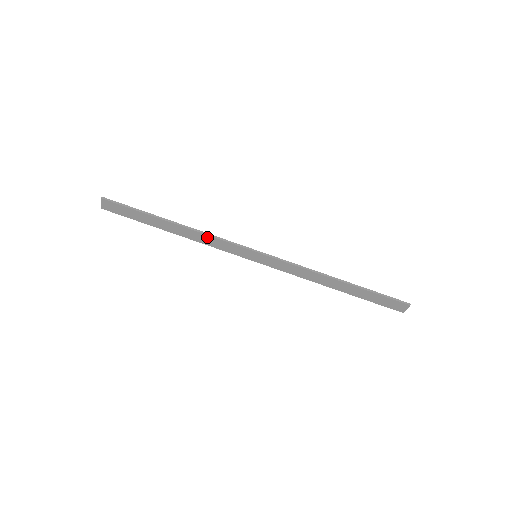
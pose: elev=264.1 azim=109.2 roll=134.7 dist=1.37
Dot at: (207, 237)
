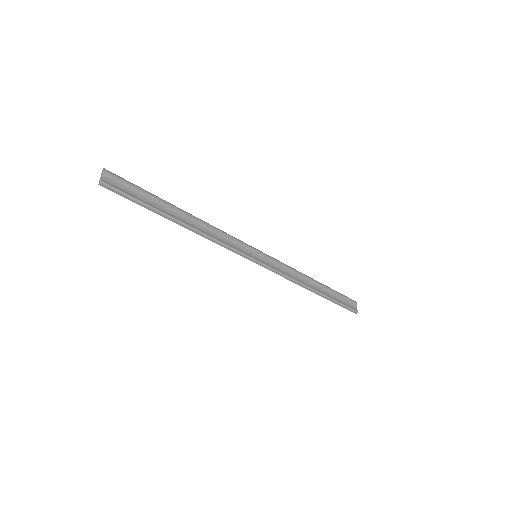
Dot at: (213, 239)
